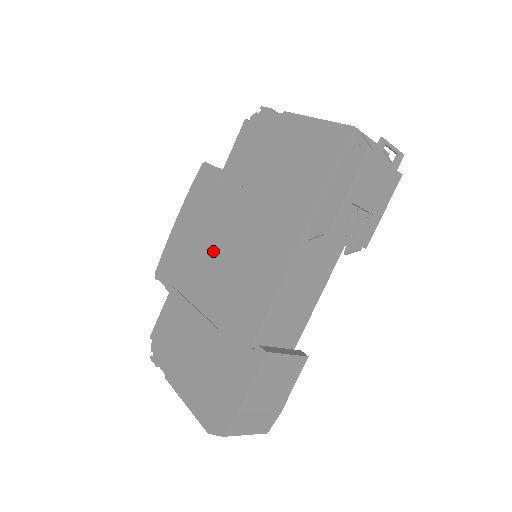
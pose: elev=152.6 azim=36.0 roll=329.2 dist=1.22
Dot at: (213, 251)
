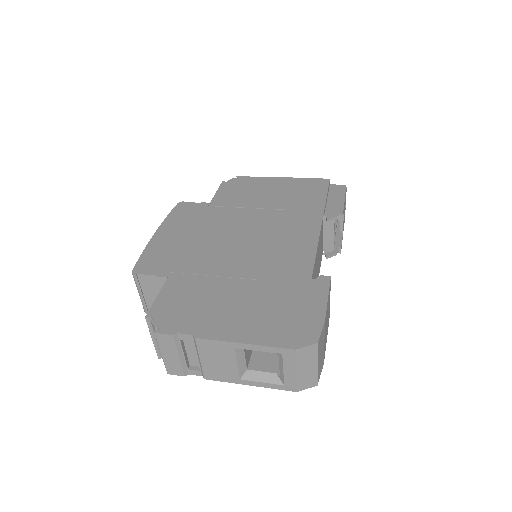
Dot at: (225, 241)
